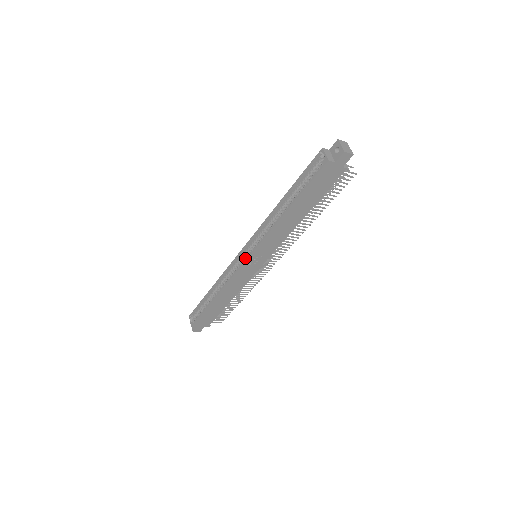
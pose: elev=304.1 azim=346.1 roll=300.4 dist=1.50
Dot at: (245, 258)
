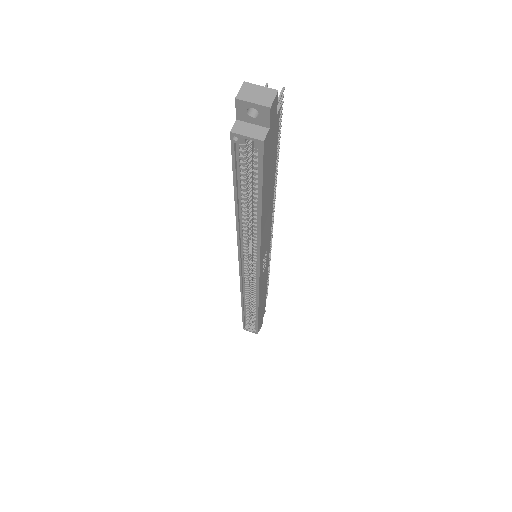
Dot at: (254, 274)
